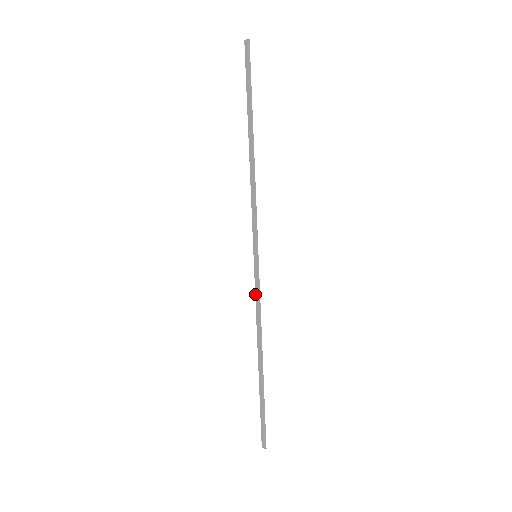
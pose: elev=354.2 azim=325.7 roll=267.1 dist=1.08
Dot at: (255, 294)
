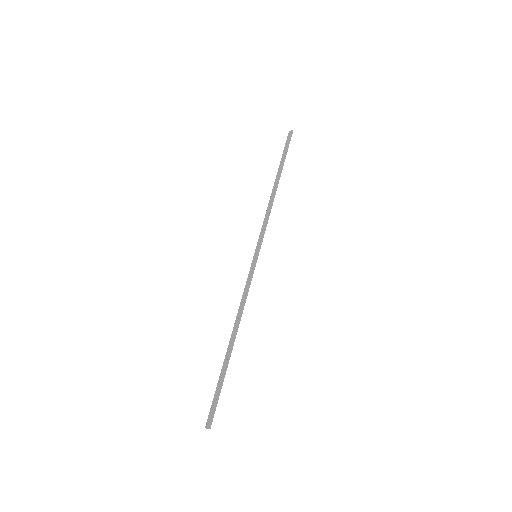
Dot at: (246, 284)
